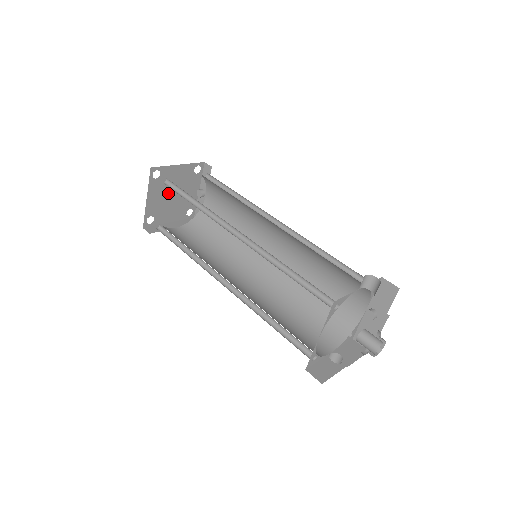
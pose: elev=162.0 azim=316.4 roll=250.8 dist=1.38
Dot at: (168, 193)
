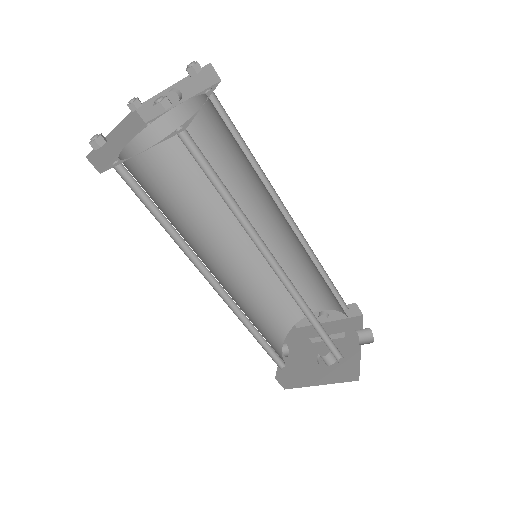
Dot at: occluded
